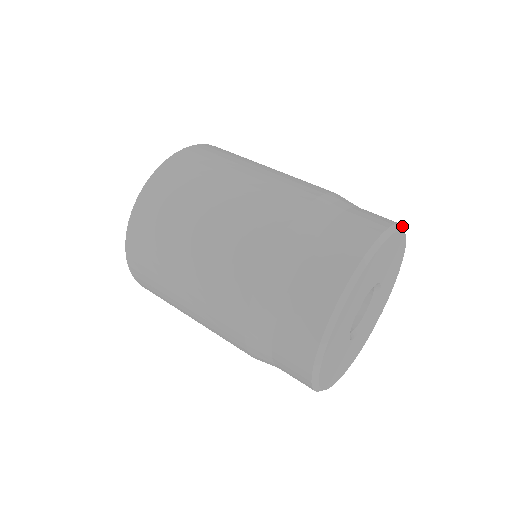
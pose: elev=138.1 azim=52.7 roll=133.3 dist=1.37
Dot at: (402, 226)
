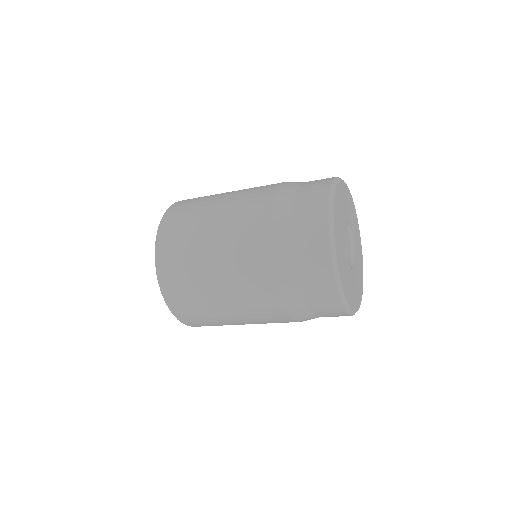
Dot at: occluded
